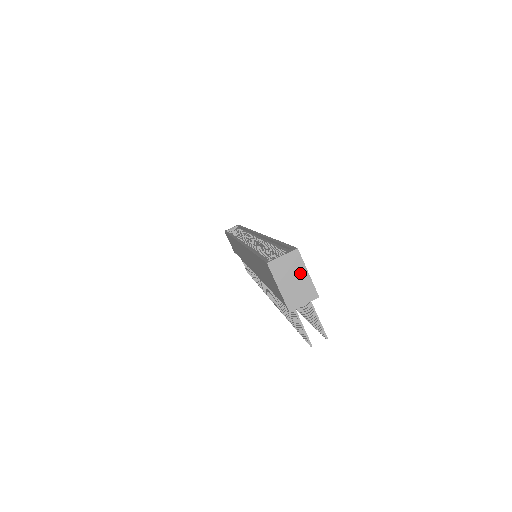
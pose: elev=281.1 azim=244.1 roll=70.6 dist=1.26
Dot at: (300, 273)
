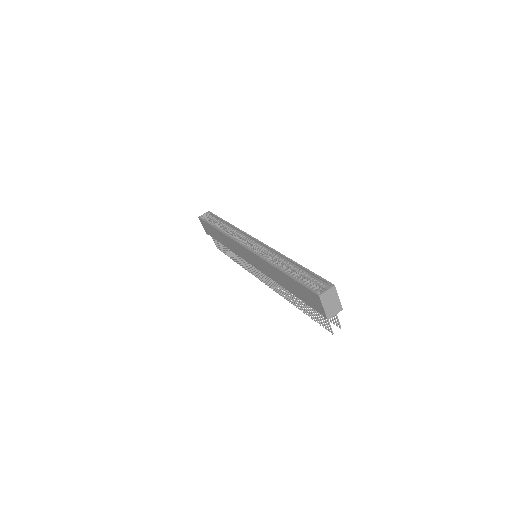
Dot at: (335, 298)
